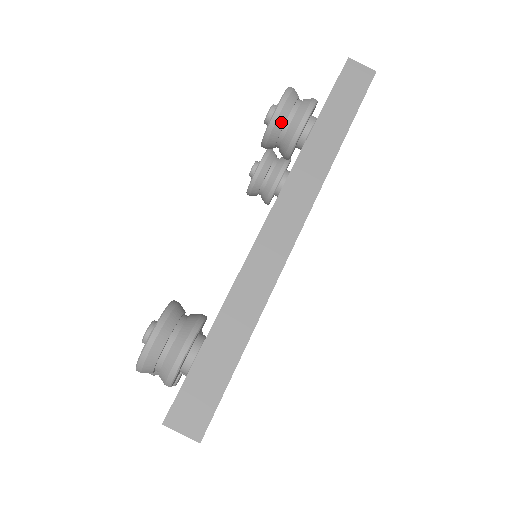
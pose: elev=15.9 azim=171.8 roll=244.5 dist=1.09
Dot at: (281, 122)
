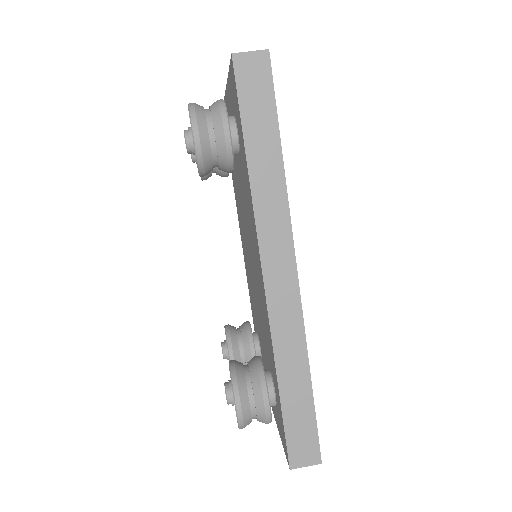
Dot at: (208, 158)
